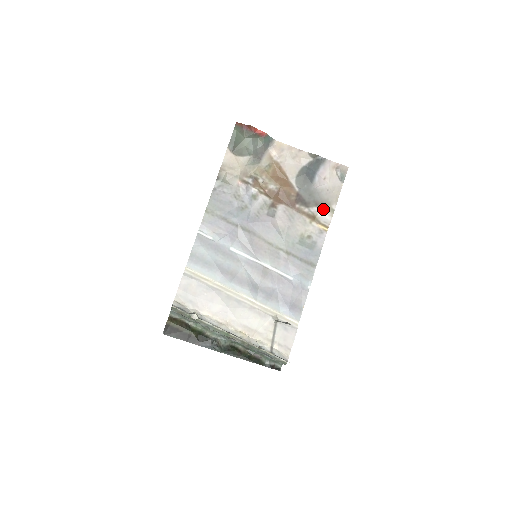
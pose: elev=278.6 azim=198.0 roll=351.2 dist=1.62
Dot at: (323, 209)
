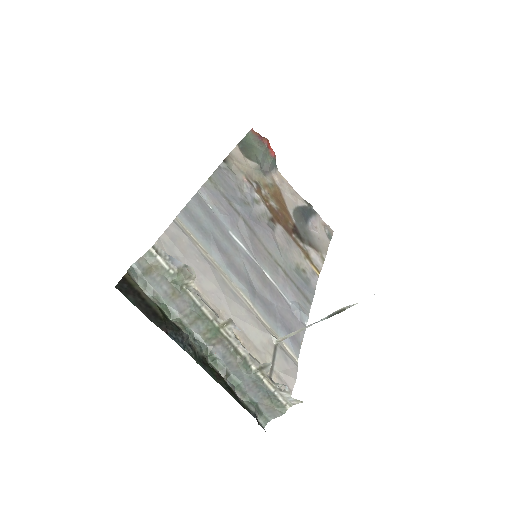
Dot at: (315, 253)
